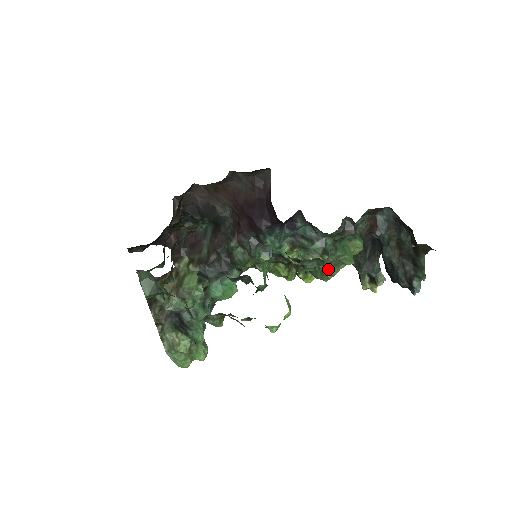
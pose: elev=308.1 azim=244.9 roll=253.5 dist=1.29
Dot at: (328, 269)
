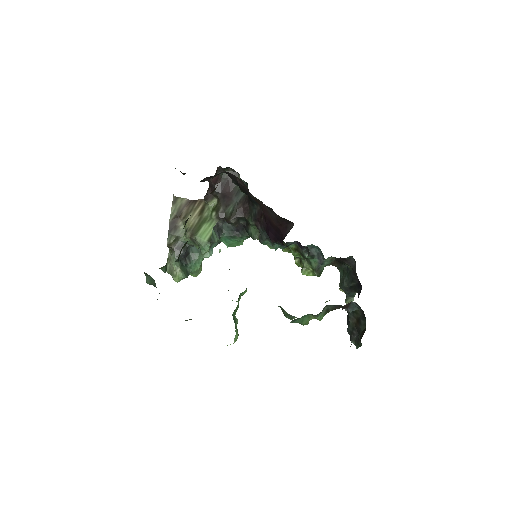
Dot at: (288, 315)
